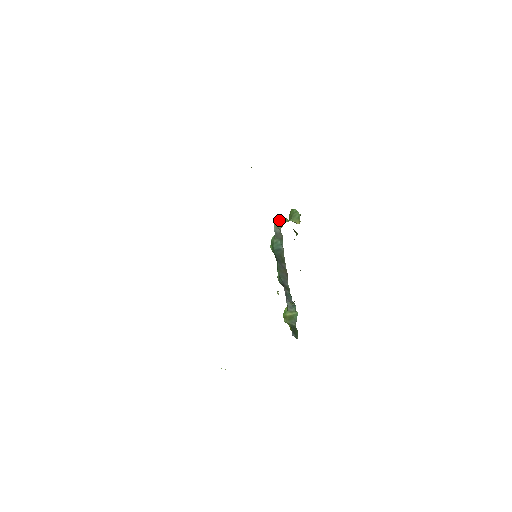
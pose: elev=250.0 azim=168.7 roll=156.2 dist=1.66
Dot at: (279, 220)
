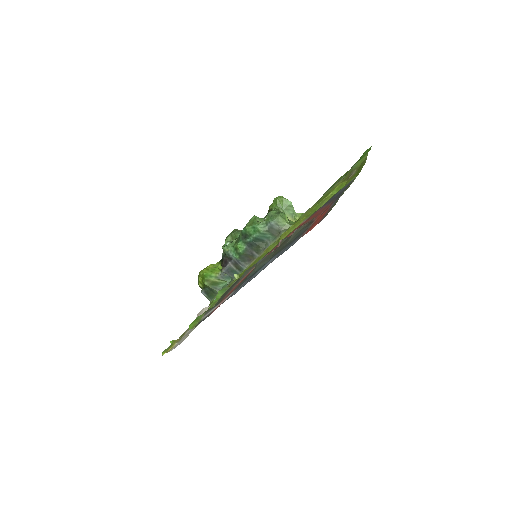
Dot at: (283, 217)
